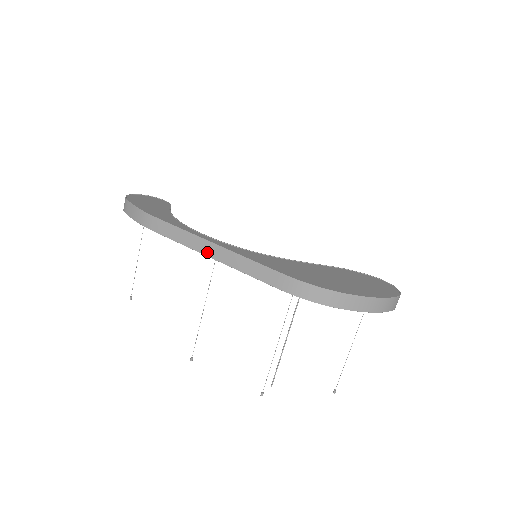
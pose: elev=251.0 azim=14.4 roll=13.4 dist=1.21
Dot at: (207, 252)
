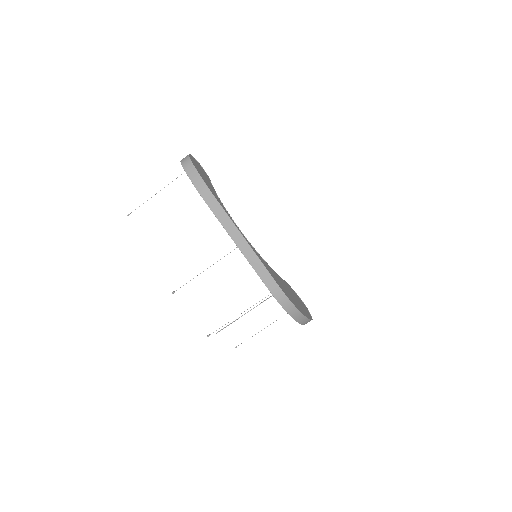
Dot at: (237, 242)
